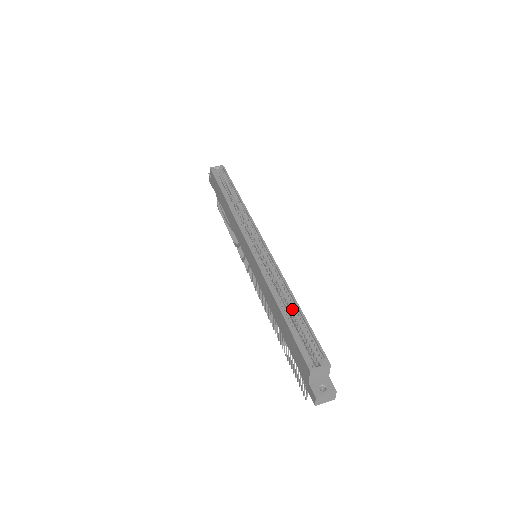
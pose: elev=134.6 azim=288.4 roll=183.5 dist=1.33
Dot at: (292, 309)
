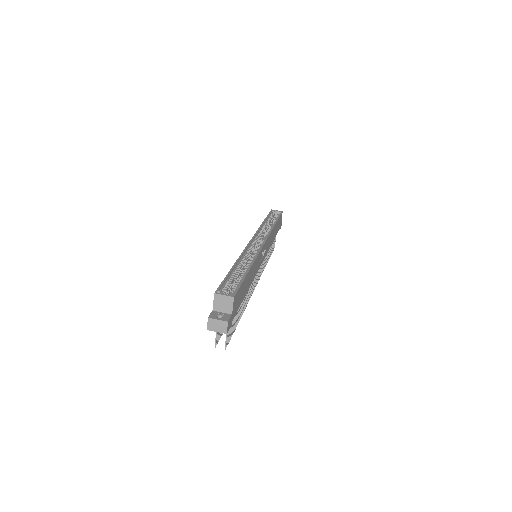
Dot at: (242, 271)
